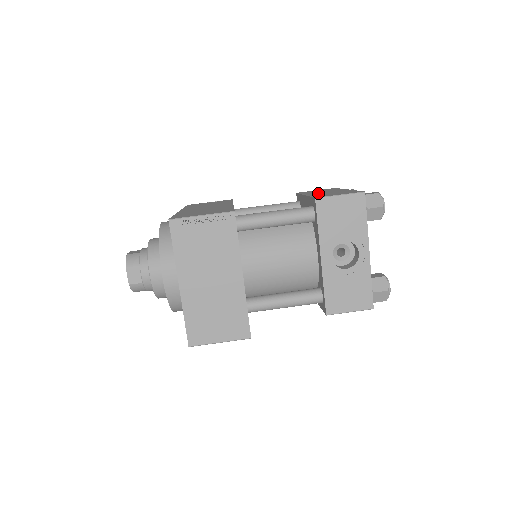
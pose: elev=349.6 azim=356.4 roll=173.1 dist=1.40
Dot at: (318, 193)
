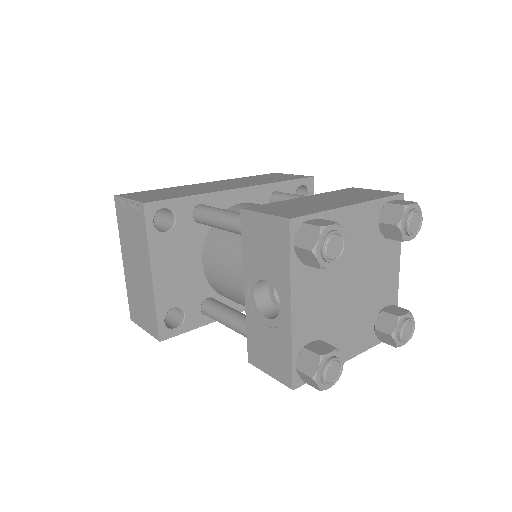
Dot at: (313, 199)
